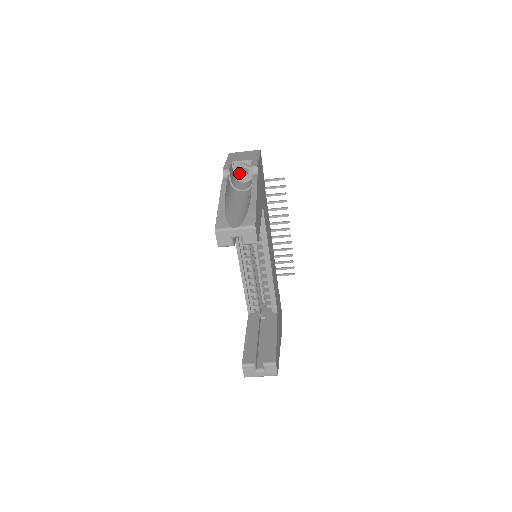
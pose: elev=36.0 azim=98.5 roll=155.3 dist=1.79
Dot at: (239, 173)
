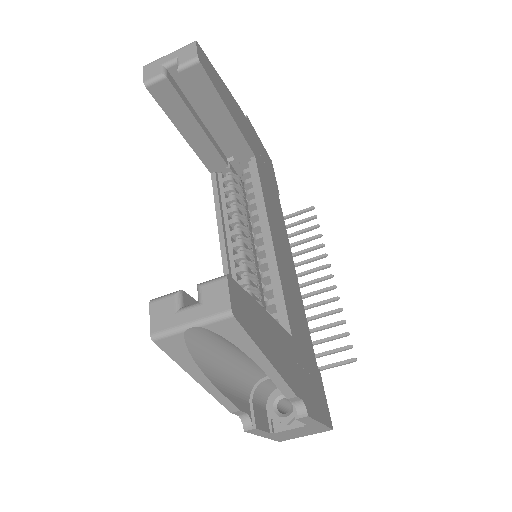
Dot at: occluded
